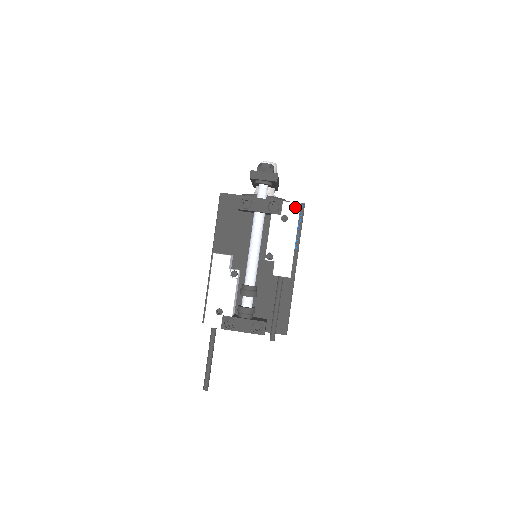
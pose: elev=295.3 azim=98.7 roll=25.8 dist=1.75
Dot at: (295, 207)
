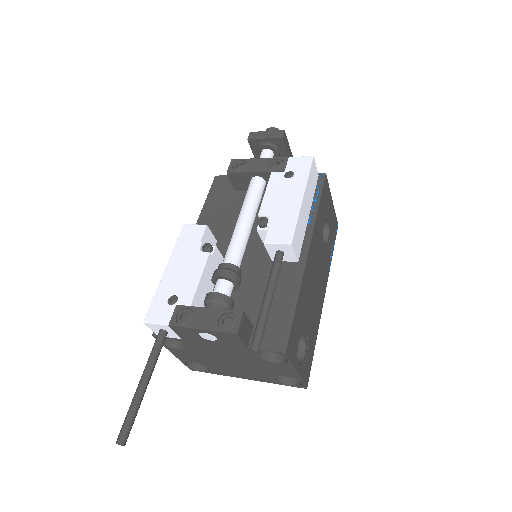
Dot at: (305, 160)
